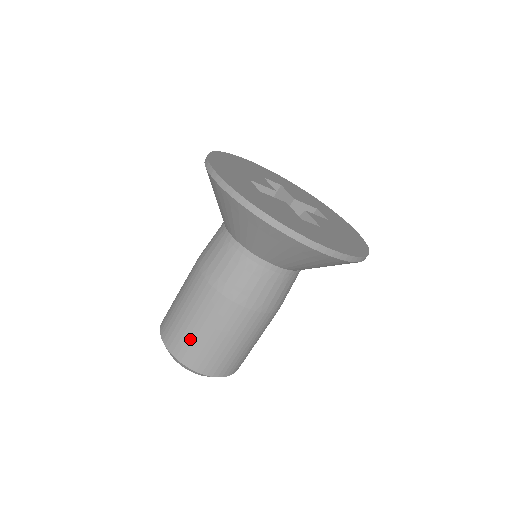
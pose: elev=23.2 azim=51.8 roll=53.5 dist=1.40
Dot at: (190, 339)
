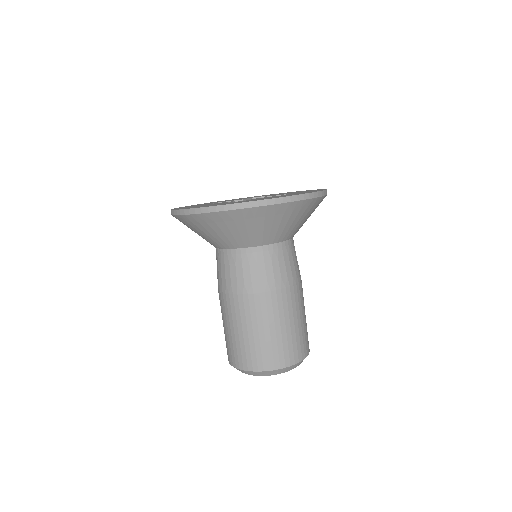
Dot at: (227, 341)
